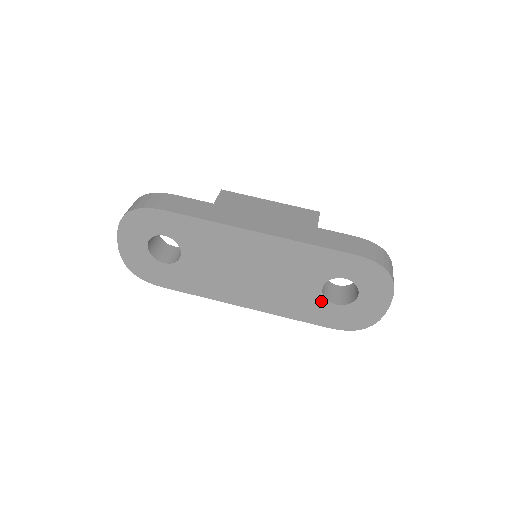
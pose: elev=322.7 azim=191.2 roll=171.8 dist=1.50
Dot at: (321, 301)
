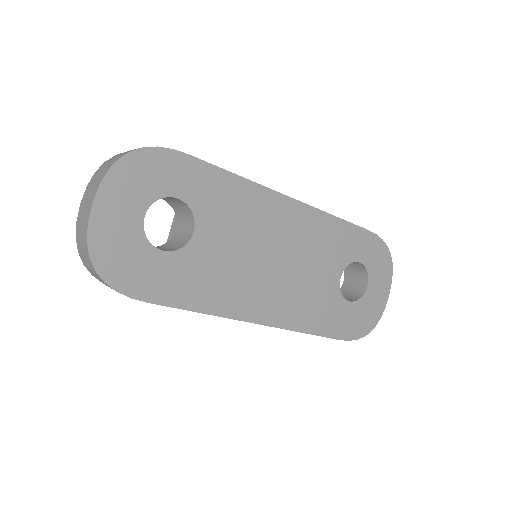
Dot at: (337, 298)
